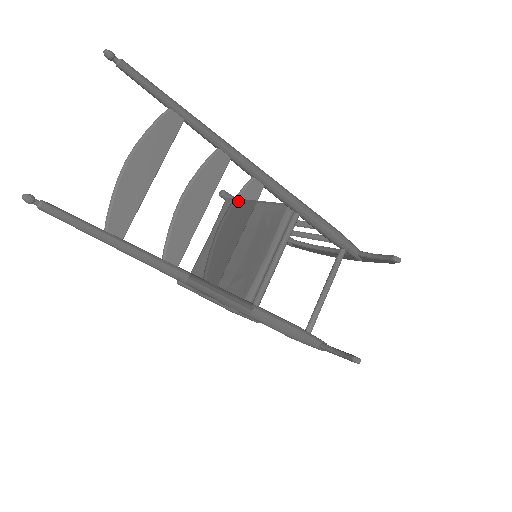
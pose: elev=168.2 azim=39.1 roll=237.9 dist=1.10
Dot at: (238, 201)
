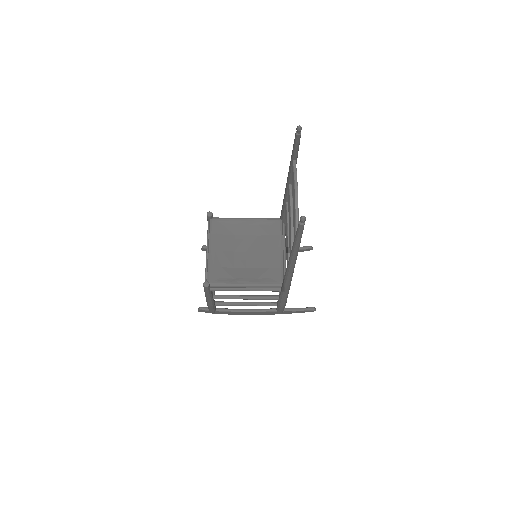
Dot at: occluded
